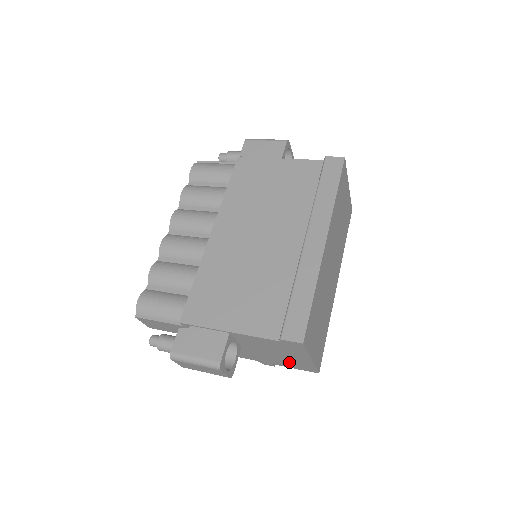
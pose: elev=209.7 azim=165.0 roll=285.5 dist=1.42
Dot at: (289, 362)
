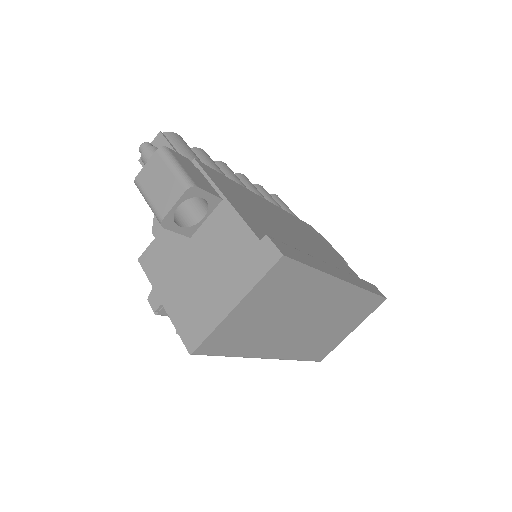
Dot at: (193, 304)
